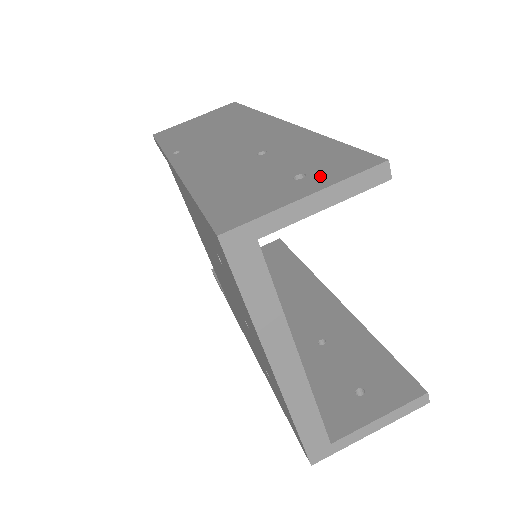
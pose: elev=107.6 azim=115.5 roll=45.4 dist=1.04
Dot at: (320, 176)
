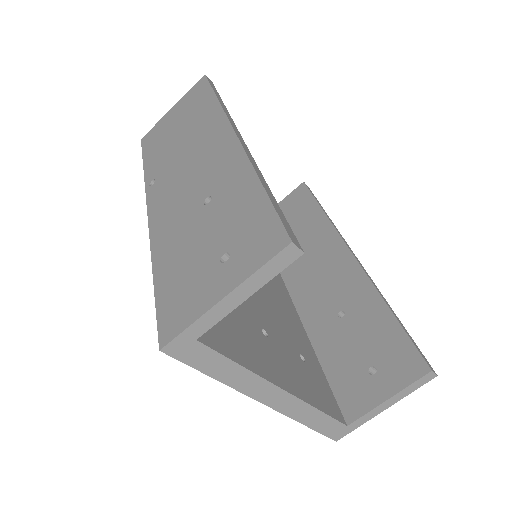
Dot at: (238, 262)
